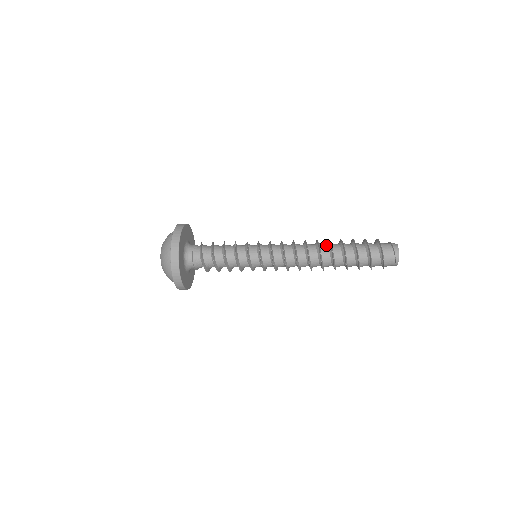
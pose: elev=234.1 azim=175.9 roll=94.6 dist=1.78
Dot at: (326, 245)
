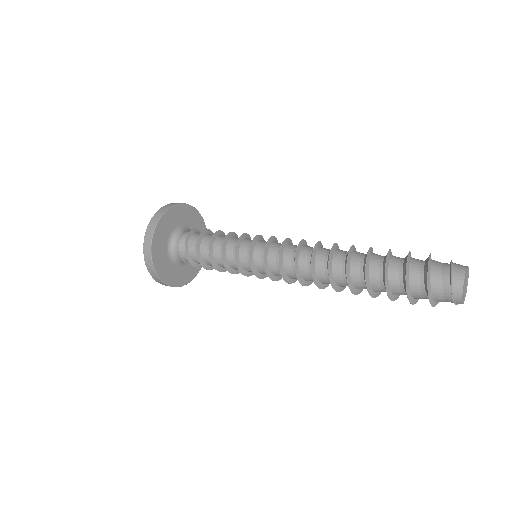
Dot at: (342, 267)
